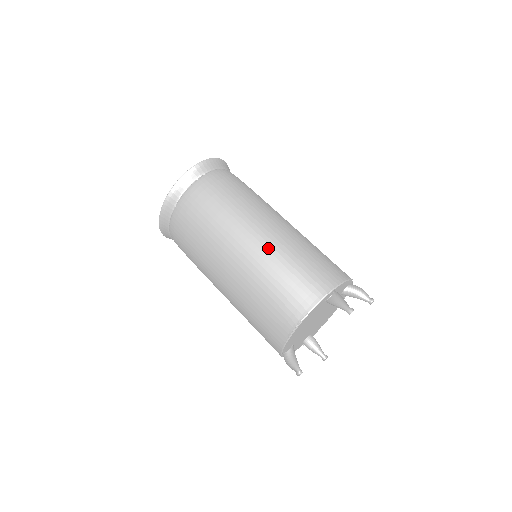
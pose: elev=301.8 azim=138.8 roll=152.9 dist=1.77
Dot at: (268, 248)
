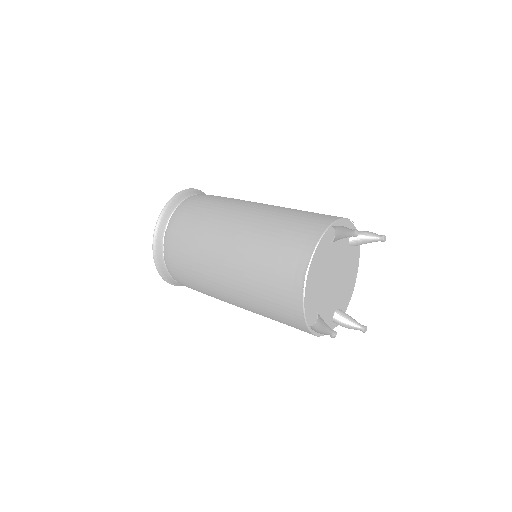
Dot at: (256, 222)
